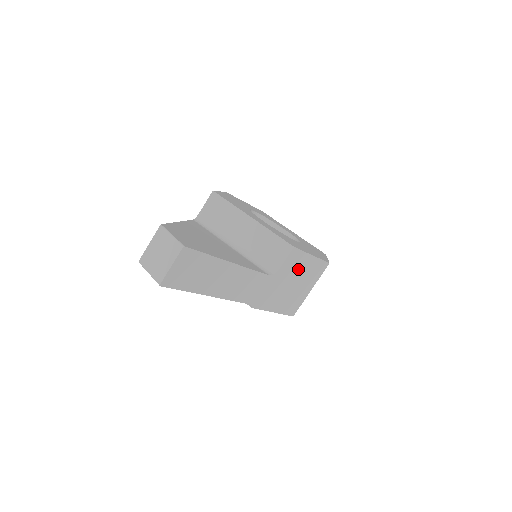
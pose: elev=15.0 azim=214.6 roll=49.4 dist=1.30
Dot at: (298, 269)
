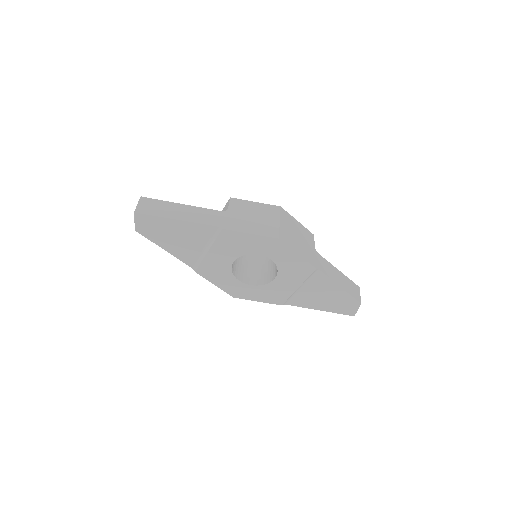
Dot at: (248, 209)
